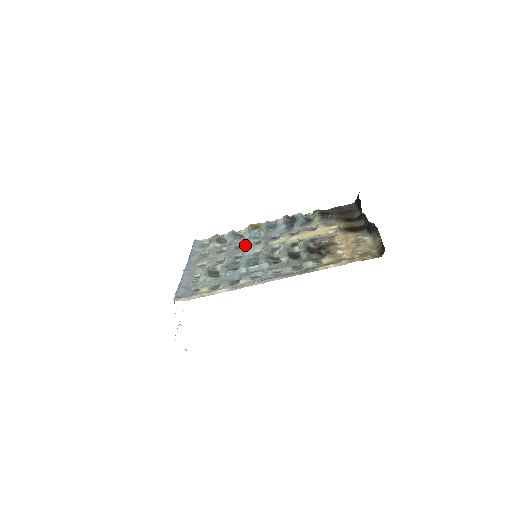
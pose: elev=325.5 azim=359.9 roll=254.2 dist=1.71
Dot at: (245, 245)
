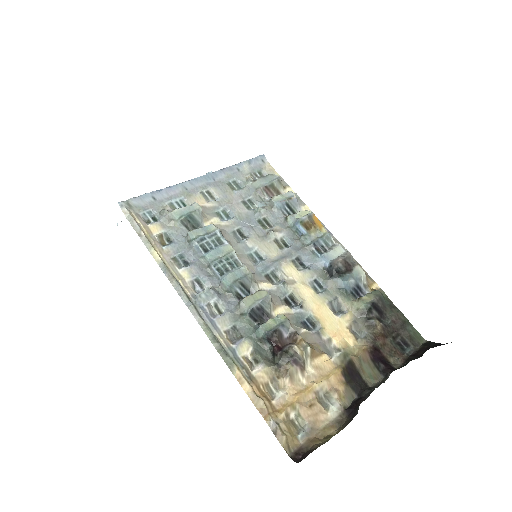
Dot at: (269, 230)
